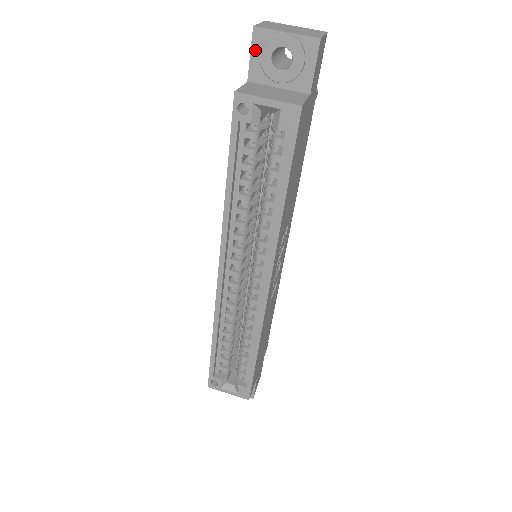
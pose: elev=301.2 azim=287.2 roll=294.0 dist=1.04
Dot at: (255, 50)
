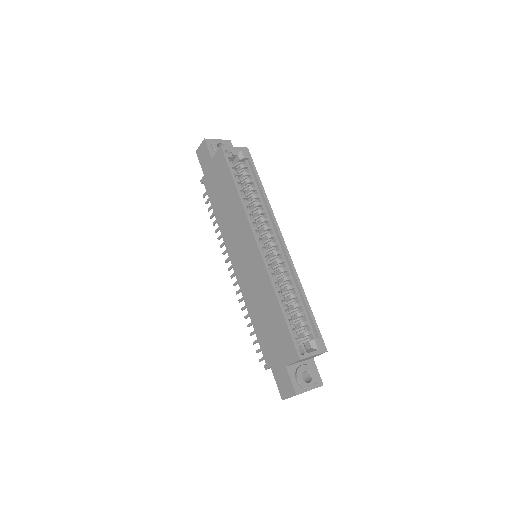
Dot at: (209, 147)
